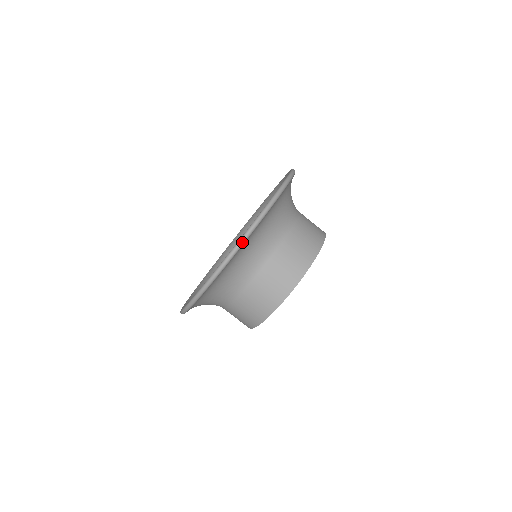
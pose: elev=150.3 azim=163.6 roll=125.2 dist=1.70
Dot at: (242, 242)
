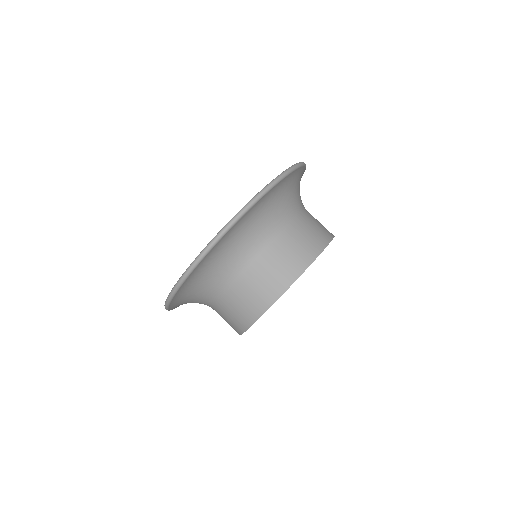
Dot at: (172, 294)
